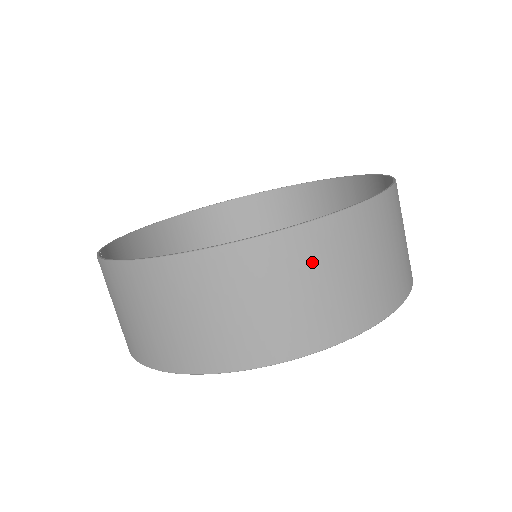
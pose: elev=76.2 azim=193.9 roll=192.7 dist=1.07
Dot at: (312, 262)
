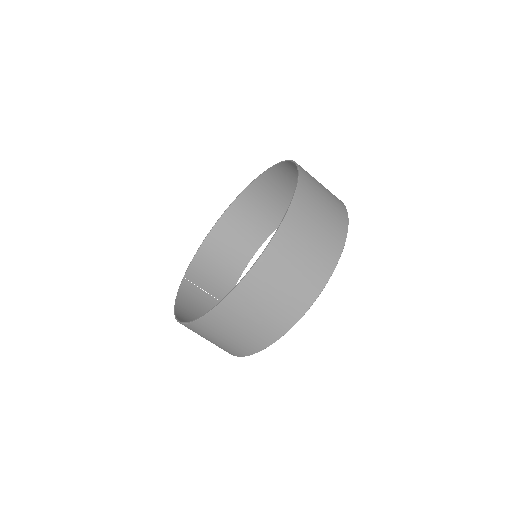
Dot at: (226, 324)
